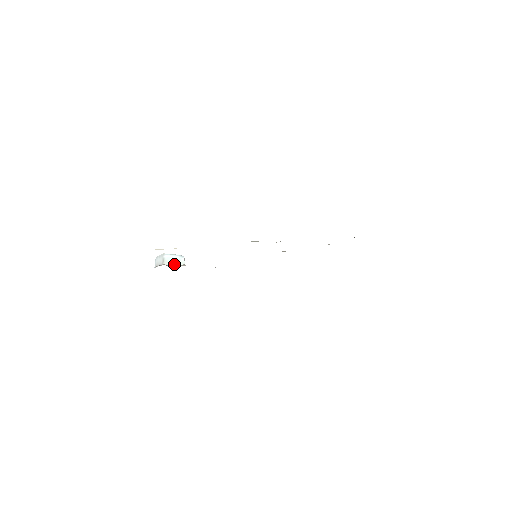
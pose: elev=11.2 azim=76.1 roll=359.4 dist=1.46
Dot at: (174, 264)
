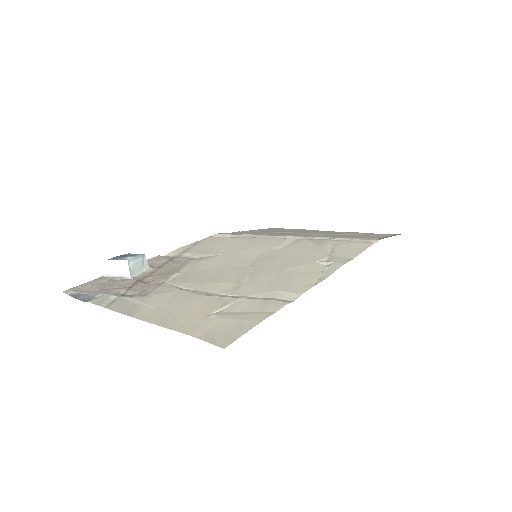
Dot at: (140, 271)
